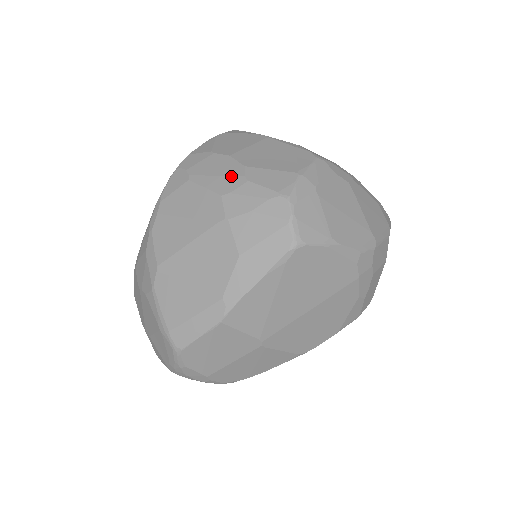
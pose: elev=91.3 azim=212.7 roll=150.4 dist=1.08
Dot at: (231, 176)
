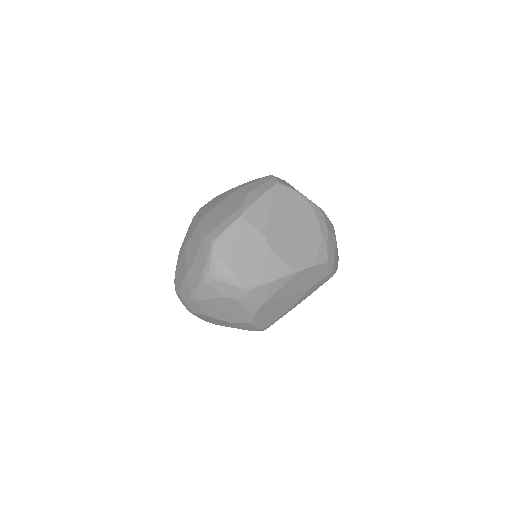
Dot at: occluded
